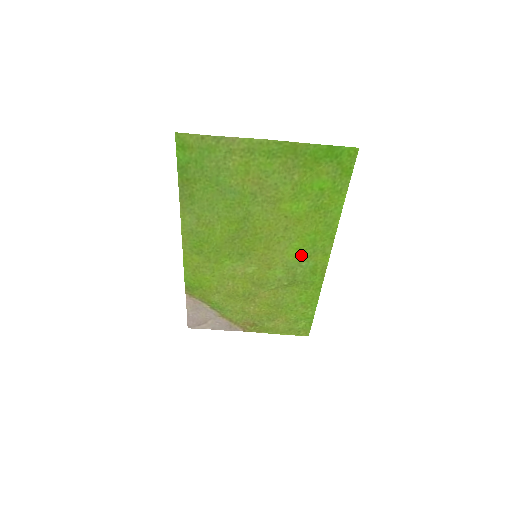
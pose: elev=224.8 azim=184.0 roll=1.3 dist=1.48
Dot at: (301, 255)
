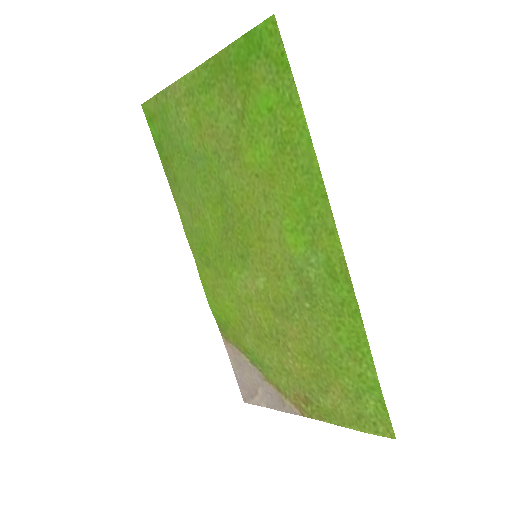
Dot at: (302, 242)
